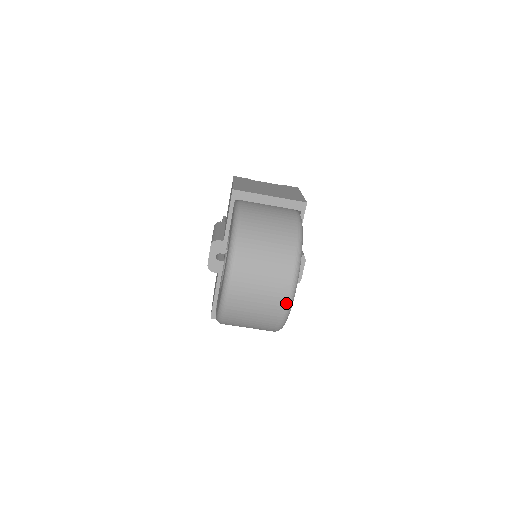
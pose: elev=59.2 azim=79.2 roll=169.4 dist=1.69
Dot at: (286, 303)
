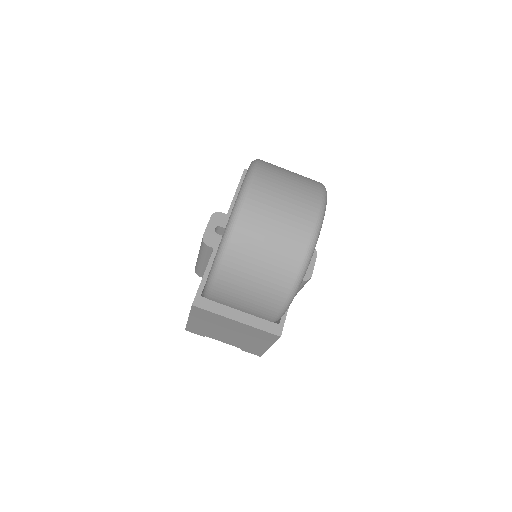
Dot at: (314, 223)
